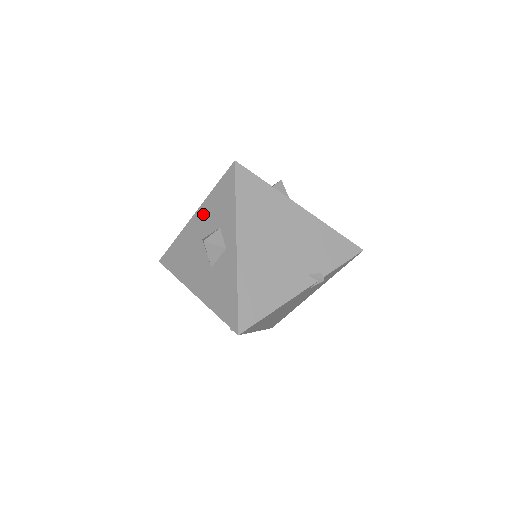
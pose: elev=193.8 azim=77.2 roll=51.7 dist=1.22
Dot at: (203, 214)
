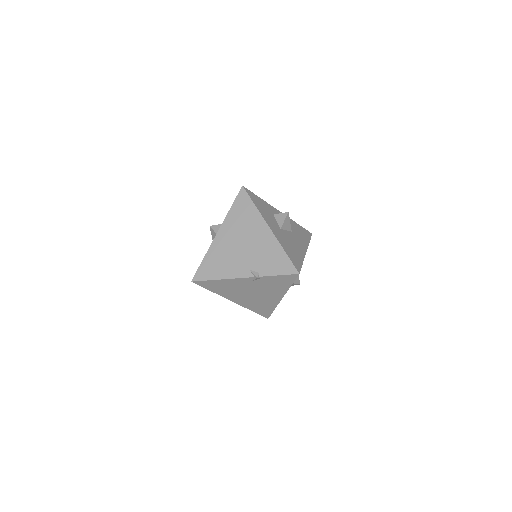
Dot at: occluded
